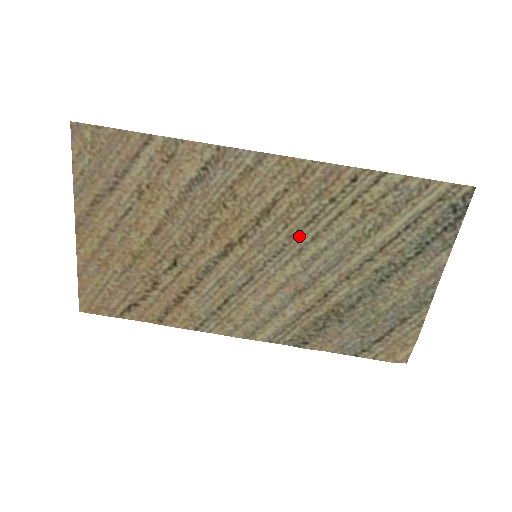
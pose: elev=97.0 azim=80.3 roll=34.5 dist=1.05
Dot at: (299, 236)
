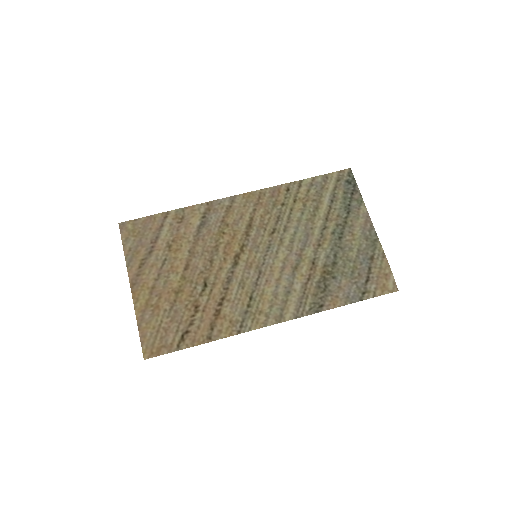
Dot at: (275, 232)
